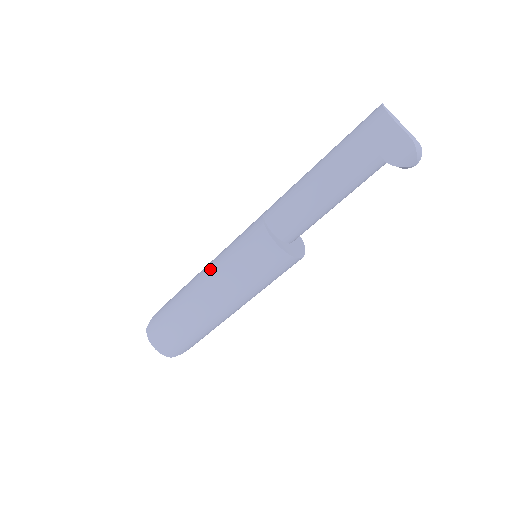
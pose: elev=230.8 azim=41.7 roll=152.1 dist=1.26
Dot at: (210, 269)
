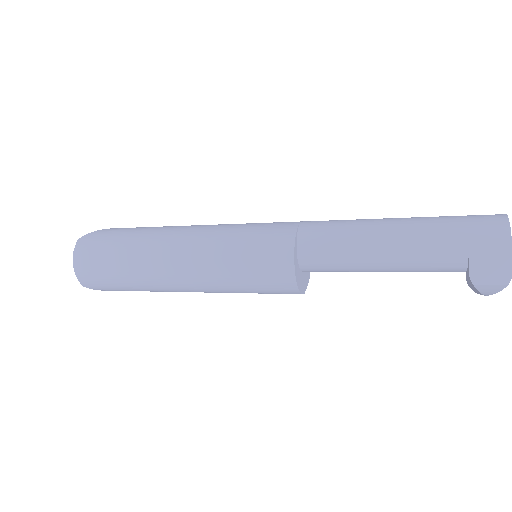
Dot at: (200, 234)
